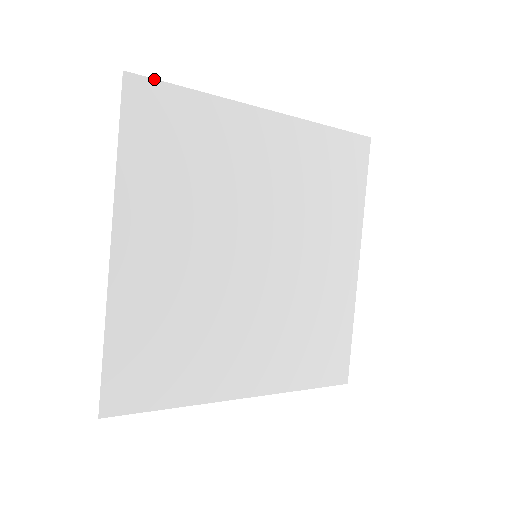
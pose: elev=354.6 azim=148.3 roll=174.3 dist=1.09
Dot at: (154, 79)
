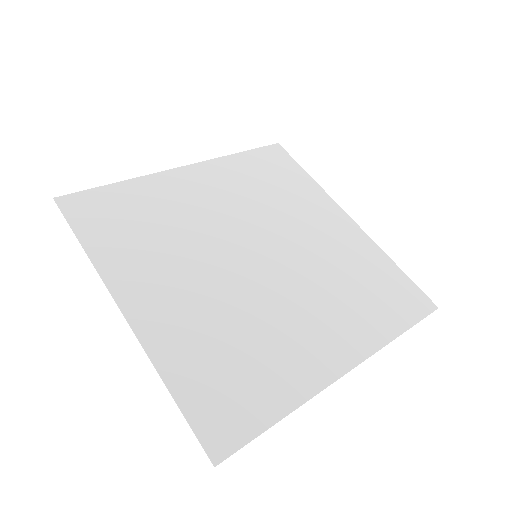
Dot at: (290, 156)
